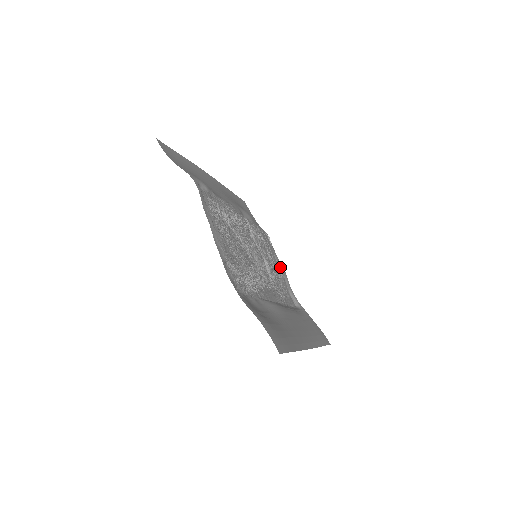
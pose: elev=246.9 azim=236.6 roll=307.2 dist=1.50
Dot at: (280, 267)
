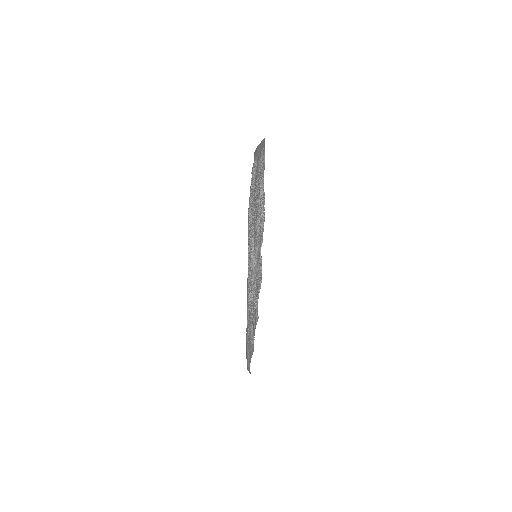
Dot at: occluded
